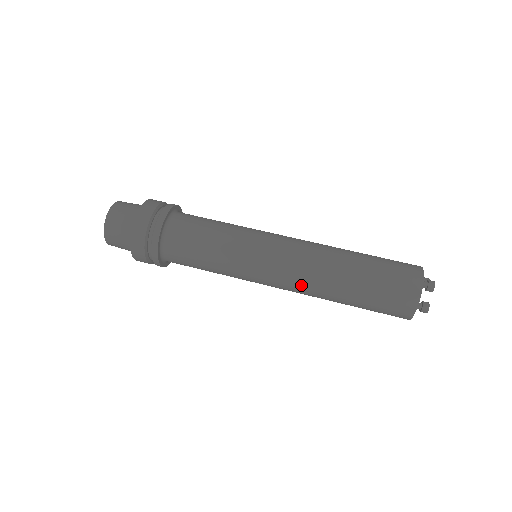
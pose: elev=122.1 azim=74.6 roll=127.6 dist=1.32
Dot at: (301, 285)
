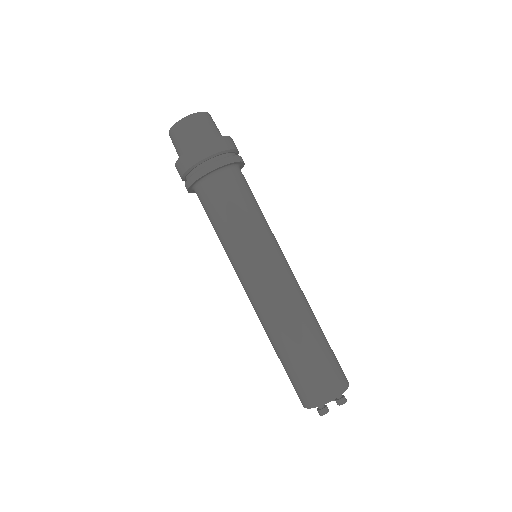
Dot at: (269, 307)
